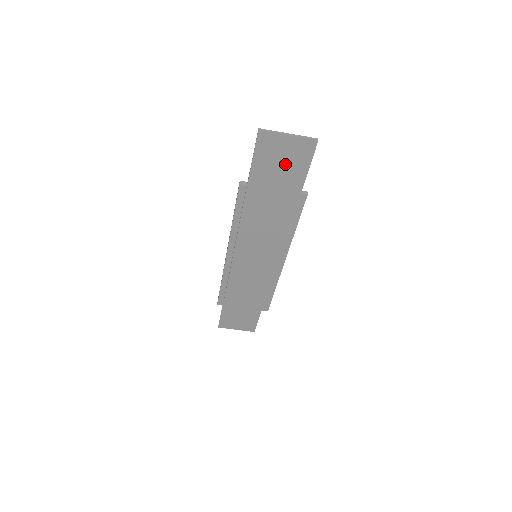
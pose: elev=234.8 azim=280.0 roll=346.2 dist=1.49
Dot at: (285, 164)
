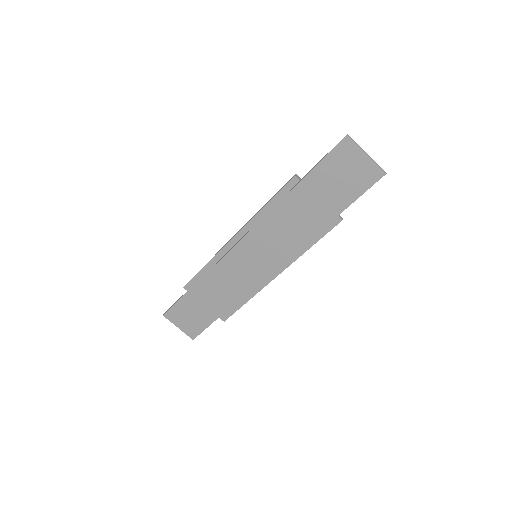
Dot at: (346, 179)
